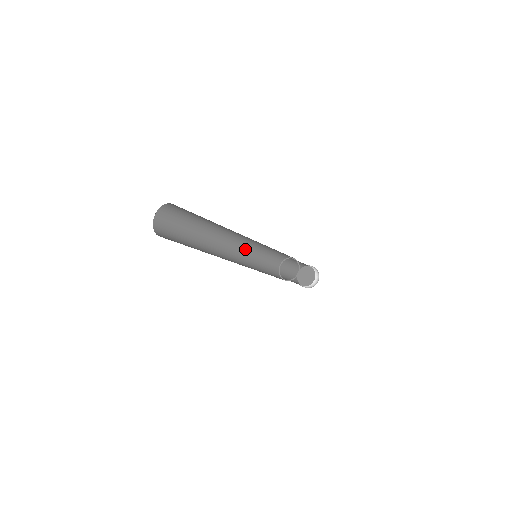
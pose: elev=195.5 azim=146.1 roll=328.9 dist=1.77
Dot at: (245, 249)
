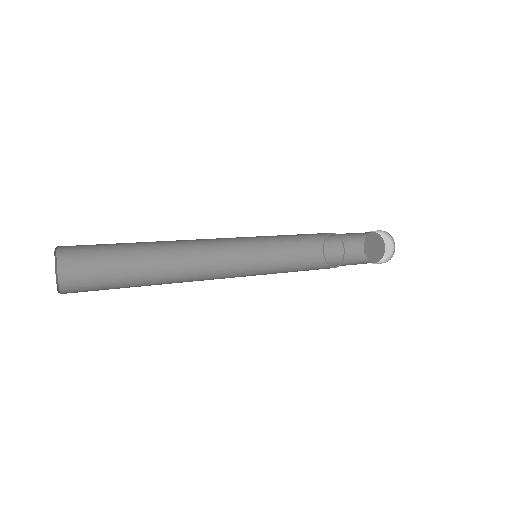
Dot at: (243, 258)
